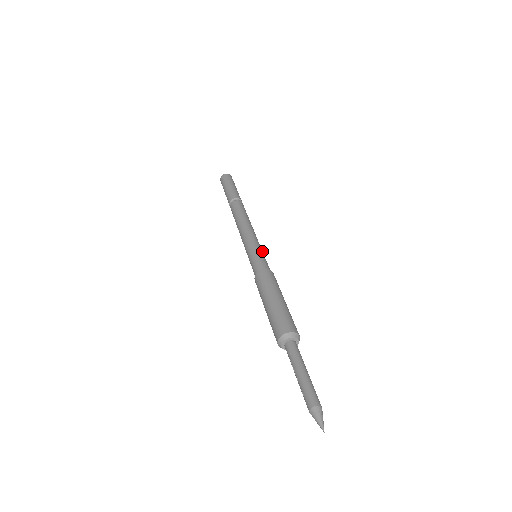
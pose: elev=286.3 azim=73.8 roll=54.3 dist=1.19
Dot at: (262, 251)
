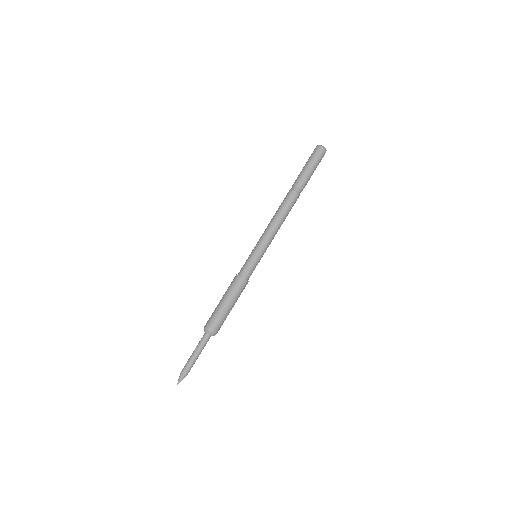
Dot at: occluded
